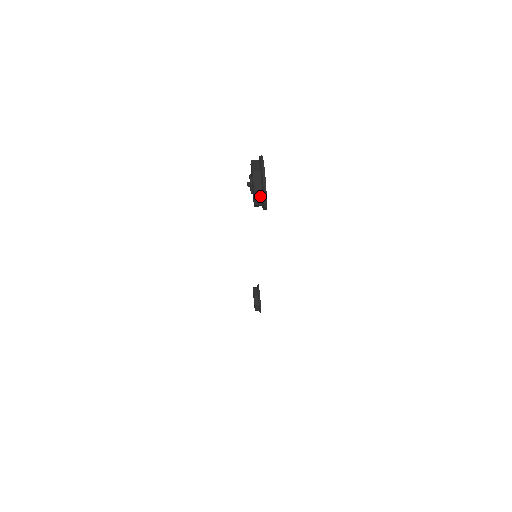
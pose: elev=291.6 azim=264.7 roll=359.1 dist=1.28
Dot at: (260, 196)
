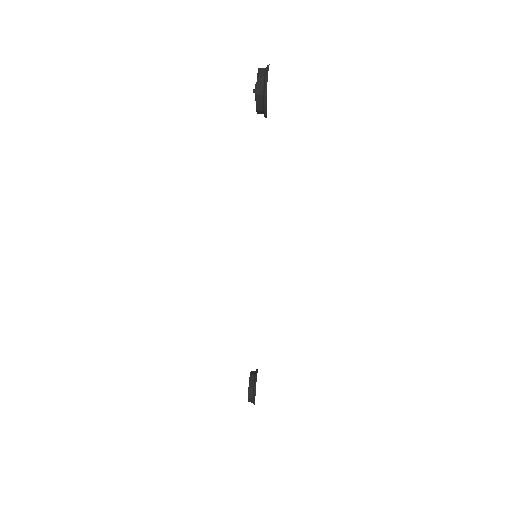
Dot at: (262, 84)
